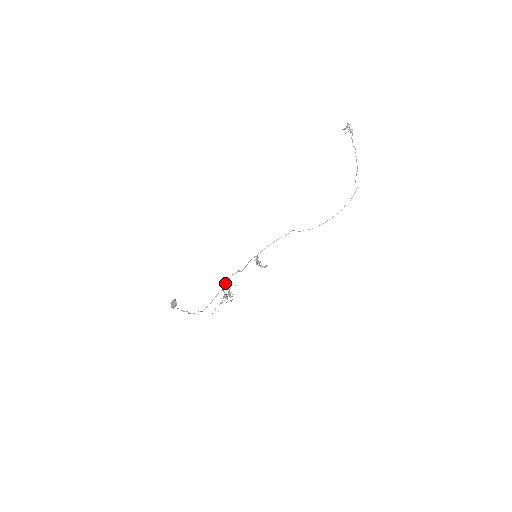
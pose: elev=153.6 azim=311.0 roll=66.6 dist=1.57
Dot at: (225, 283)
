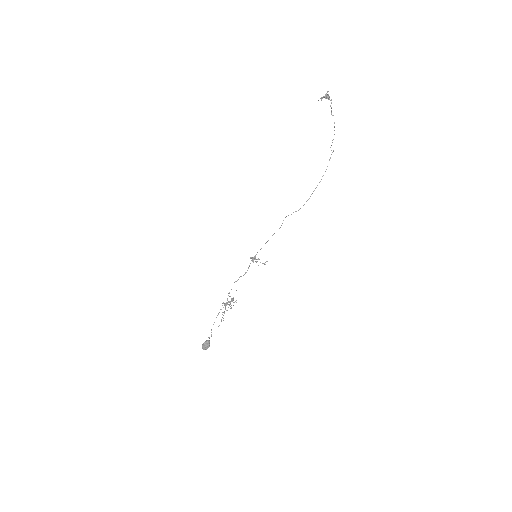
Dot at: (229, 293)
